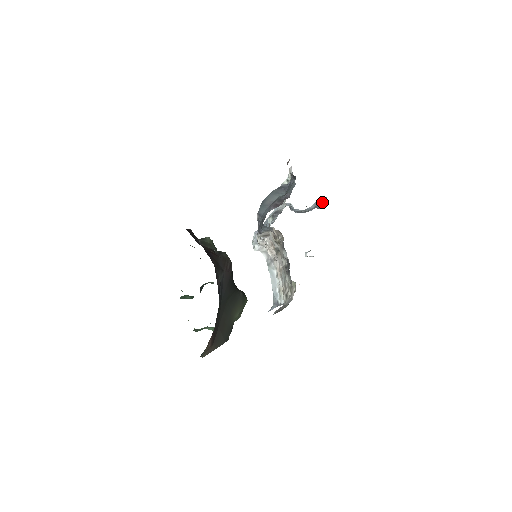
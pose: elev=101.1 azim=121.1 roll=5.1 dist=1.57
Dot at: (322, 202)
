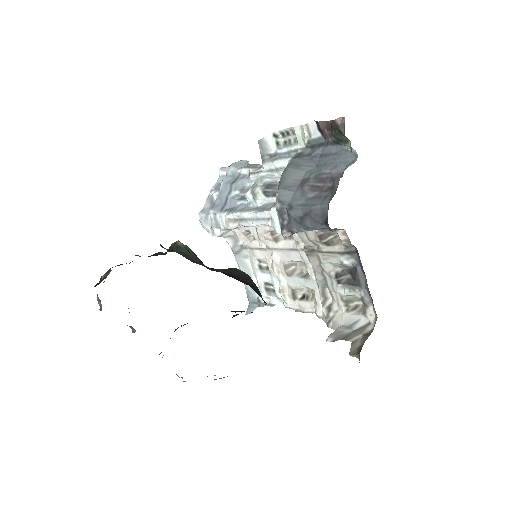
Dot at: occluded
